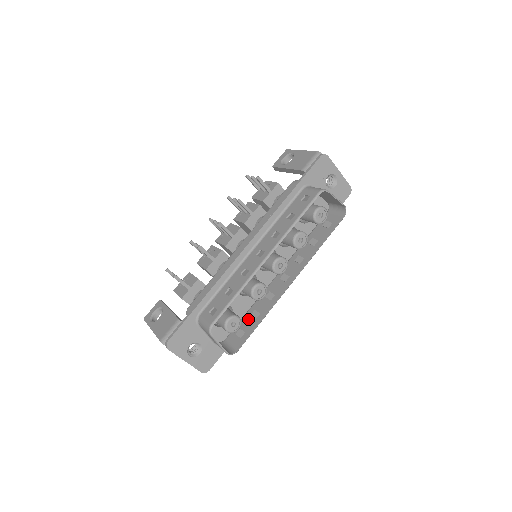
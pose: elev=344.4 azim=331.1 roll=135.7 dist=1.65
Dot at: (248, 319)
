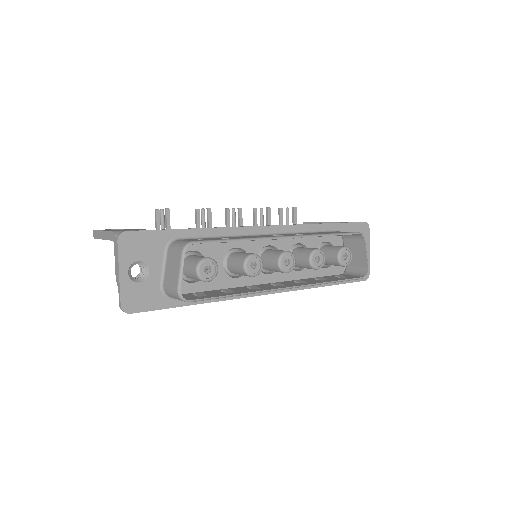
Dot at: (216, 291)
